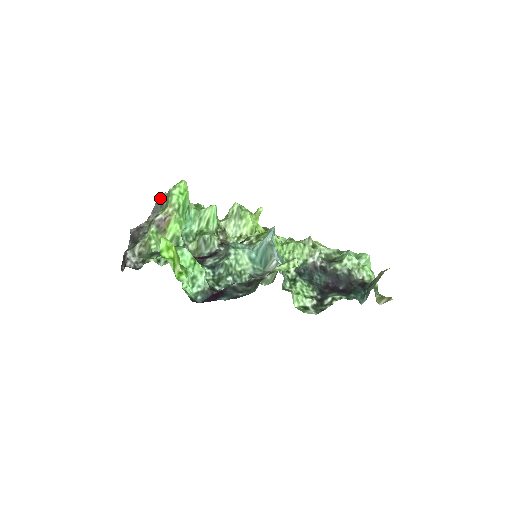
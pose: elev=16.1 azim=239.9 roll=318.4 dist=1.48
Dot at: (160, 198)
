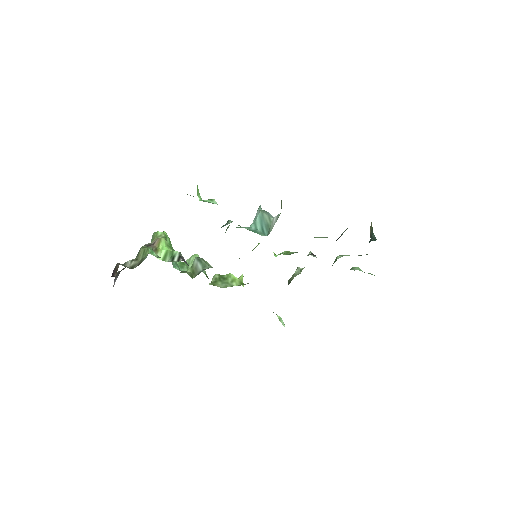
Dot at: occluded
